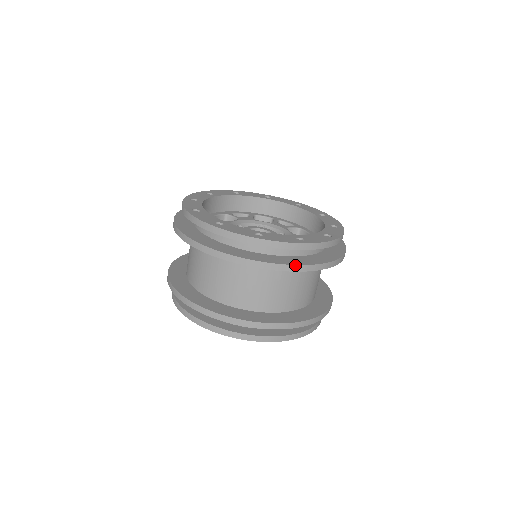
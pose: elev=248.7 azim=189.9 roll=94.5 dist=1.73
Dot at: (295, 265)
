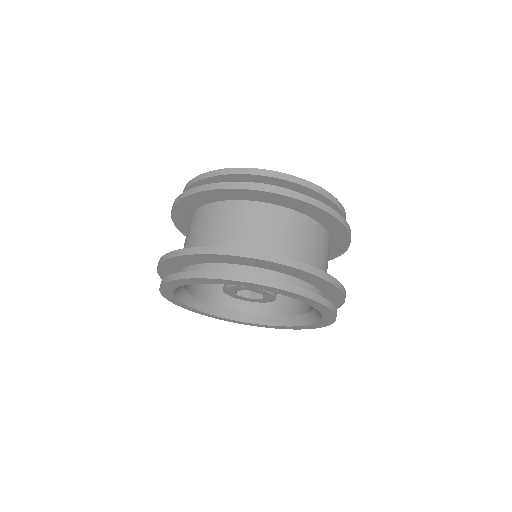
Dot at: (339, 214)
